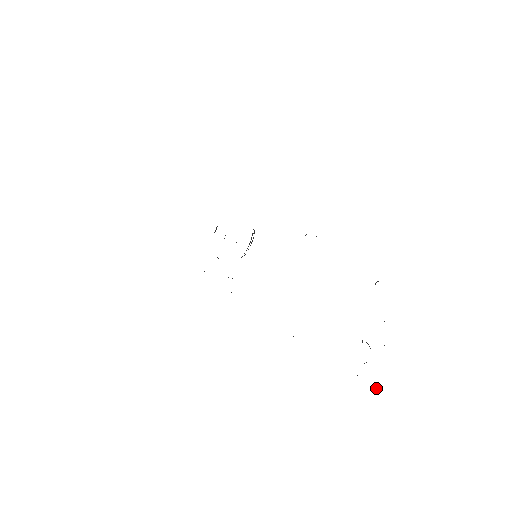
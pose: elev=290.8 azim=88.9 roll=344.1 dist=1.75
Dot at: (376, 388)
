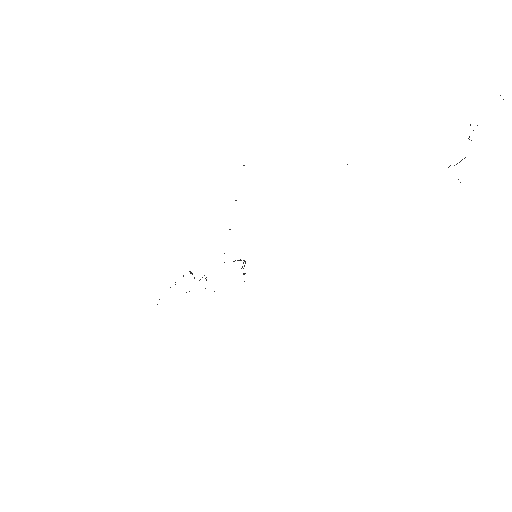
Dot at: occluded
